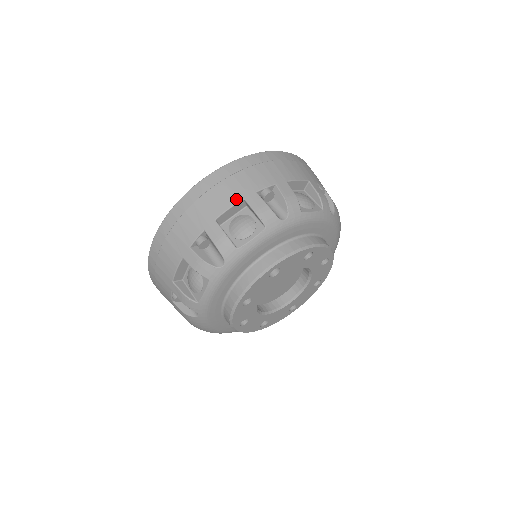
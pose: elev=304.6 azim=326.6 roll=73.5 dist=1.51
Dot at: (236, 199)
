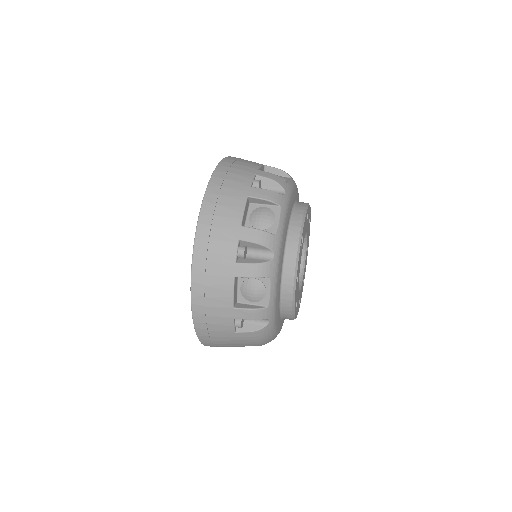
Dot at: (243, 200)
